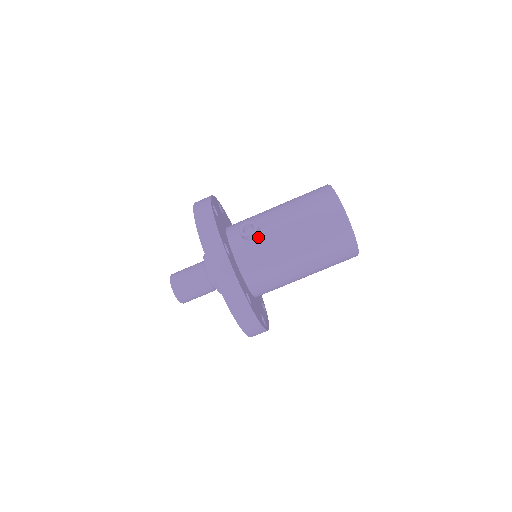
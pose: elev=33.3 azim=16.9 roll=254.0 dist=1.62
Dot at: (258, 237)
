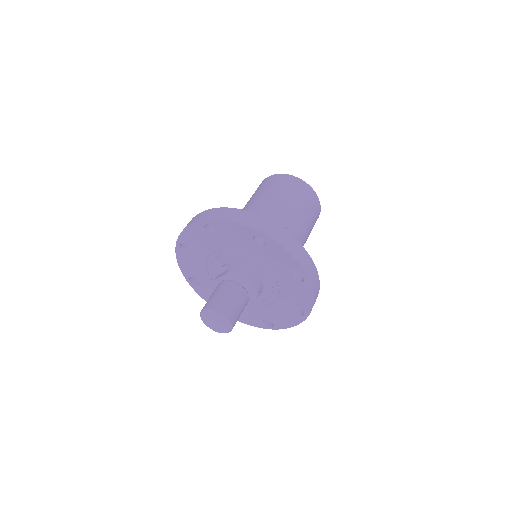
Dot at: occluded
